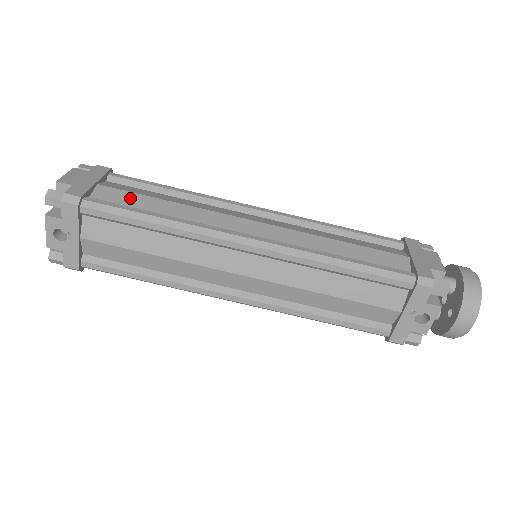
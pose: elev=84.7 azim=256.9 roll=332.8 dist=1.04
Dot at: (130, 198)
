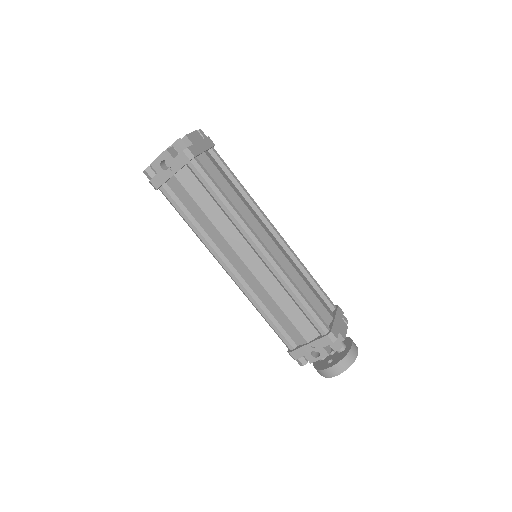
Dot at: (217, 175)
